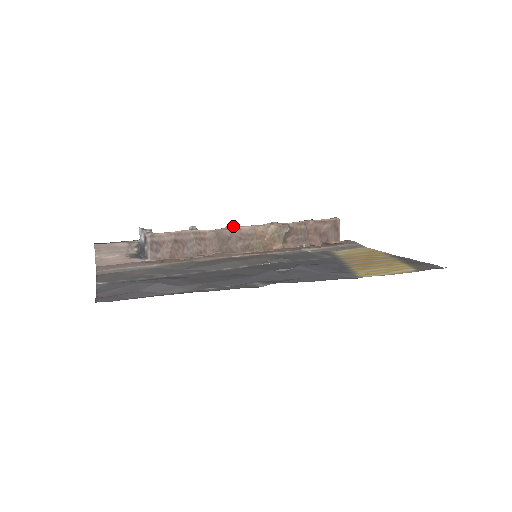
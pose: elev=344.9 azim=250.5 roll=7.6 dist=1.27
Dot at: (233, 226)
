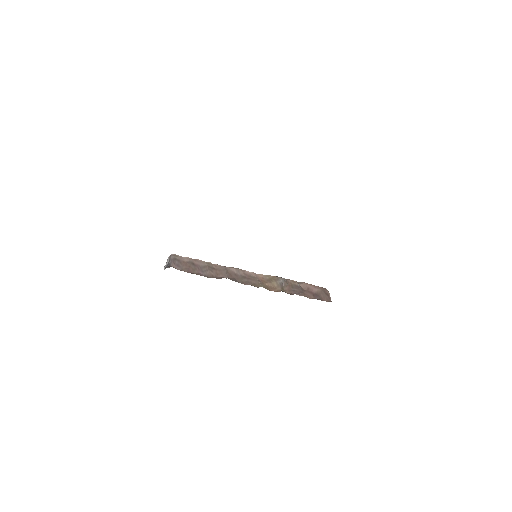
Dot at: (238, 270)
